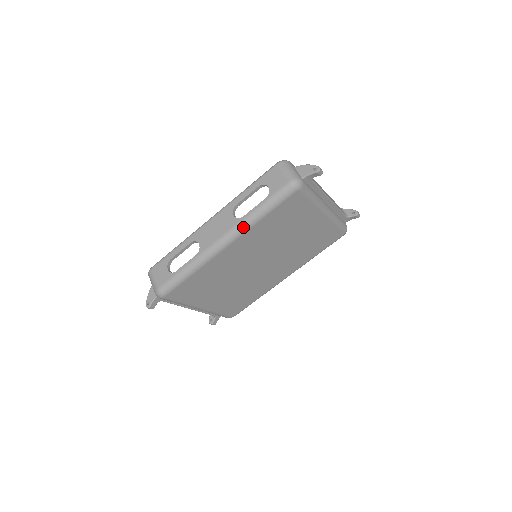
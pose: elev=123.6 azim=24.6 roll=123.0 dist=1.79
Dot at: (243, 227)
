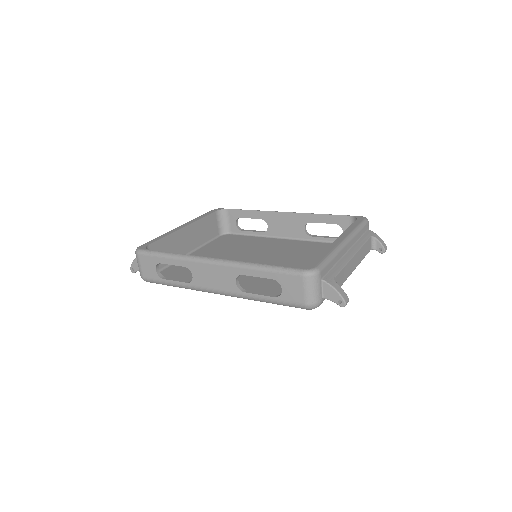
Dot at: occluded
